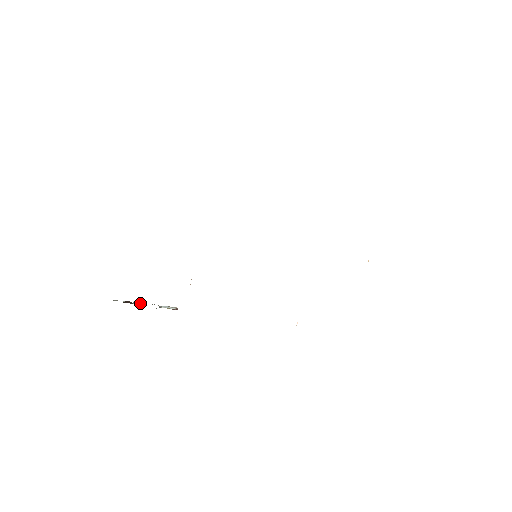
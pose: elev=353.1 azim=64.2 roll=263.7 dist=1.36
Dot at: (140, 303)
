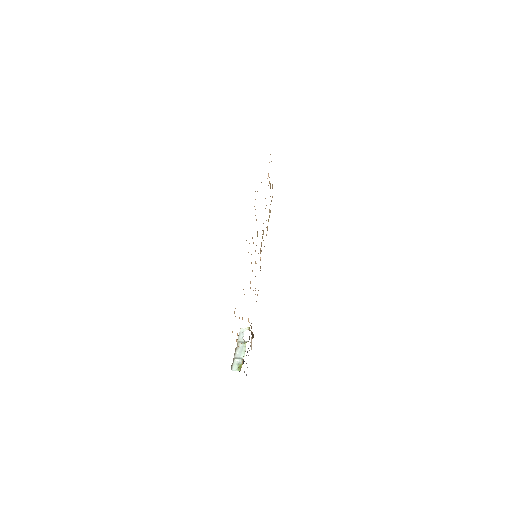
Dot at: (237, 352)
